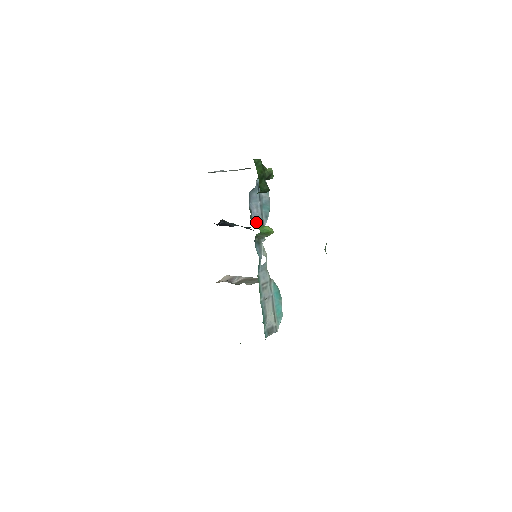
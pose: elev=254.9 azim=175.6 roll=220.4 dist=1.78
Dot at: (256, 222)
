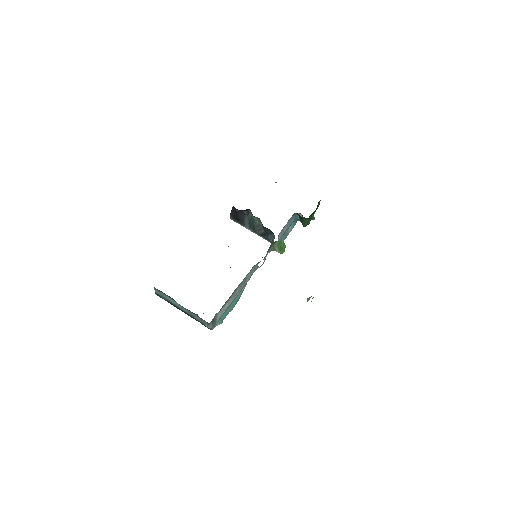
Dot at: (280, 235)
